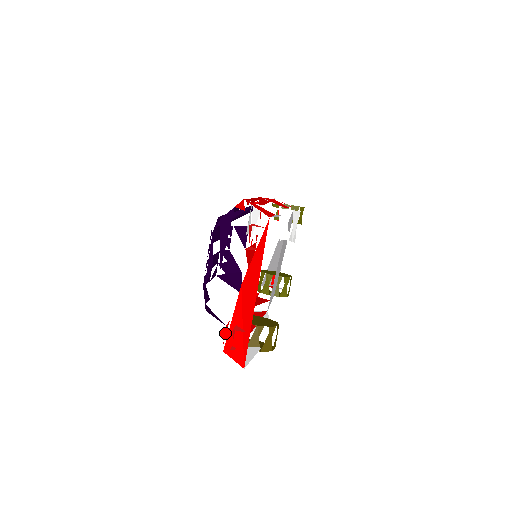
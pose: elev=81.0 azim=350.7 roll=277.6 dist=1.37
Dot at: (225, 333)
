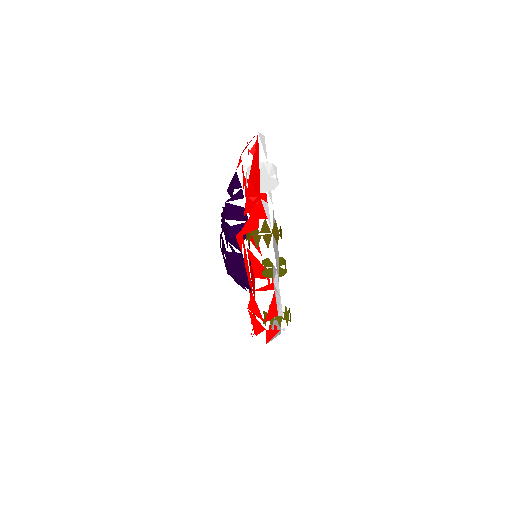
Dot at: occluded
